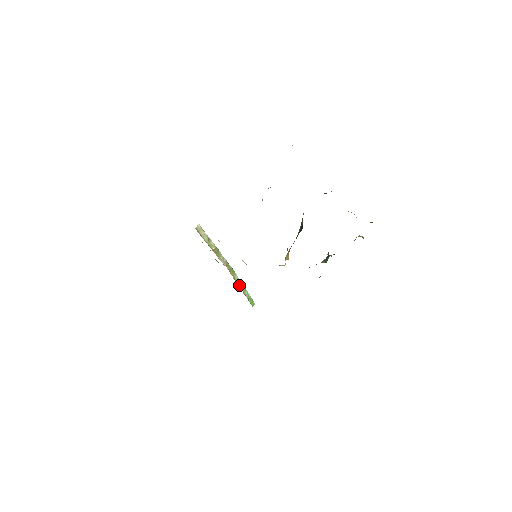
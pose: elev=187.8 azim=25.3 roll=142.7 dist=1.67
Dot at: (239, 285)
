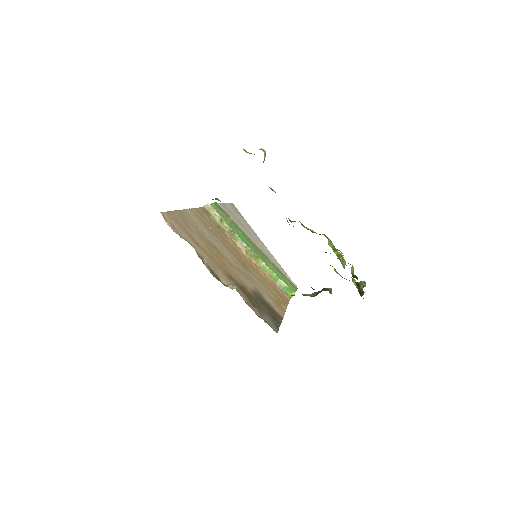
Dot at: (266, 273)
